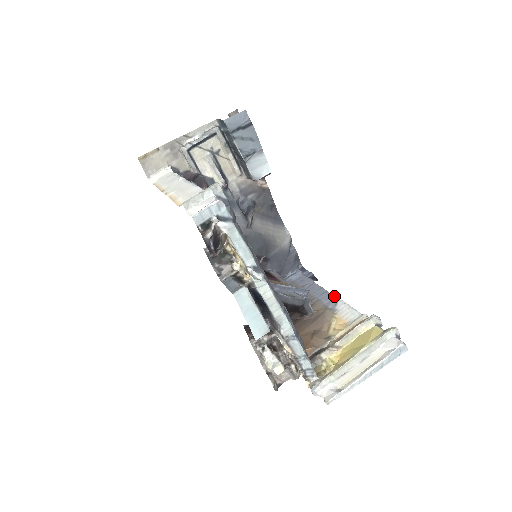
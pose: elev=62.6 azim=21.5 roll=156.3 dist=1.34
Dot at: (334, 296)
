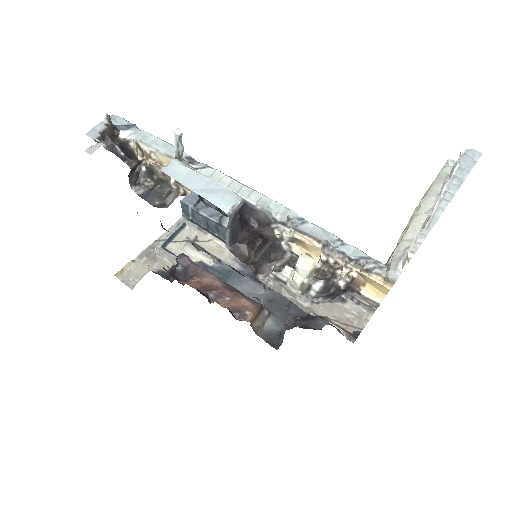
Dot at: occluded
